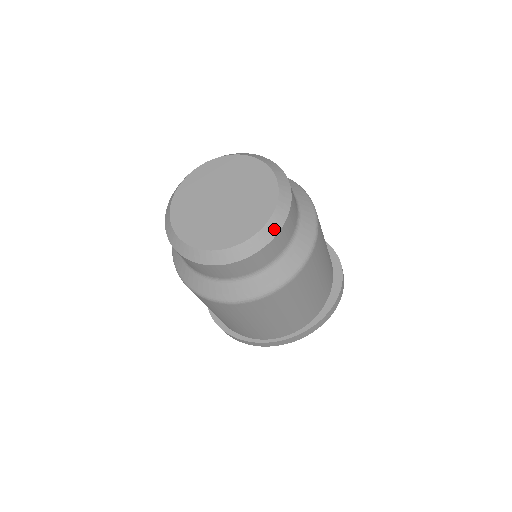
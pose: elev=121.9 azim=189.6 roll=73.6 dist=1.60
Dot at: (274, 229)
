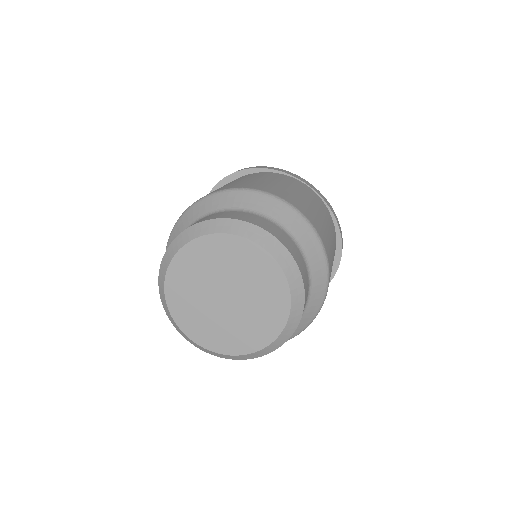
Dot at: (237, 358)
